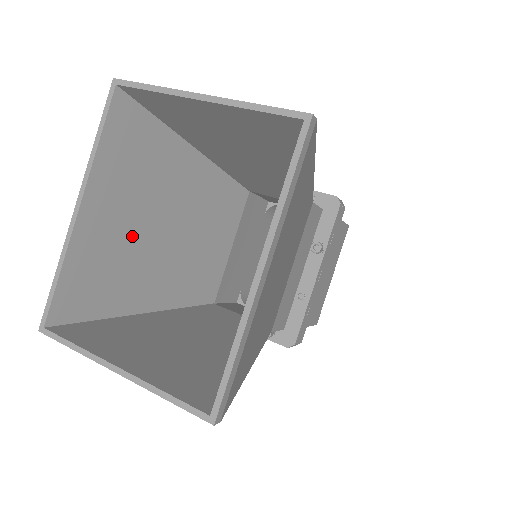
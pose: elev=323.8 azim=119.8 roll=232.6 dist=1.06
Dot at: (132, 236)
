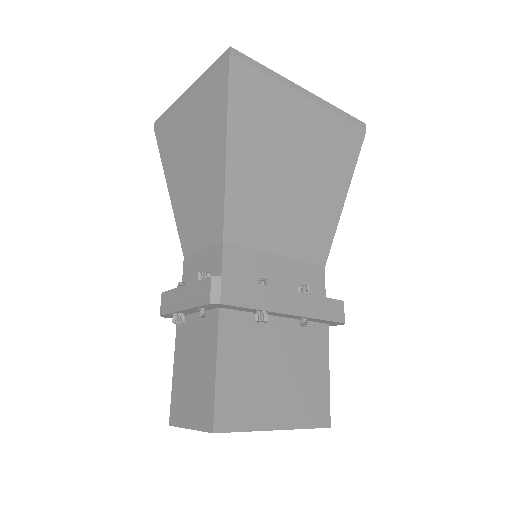
Dot at: occluded
